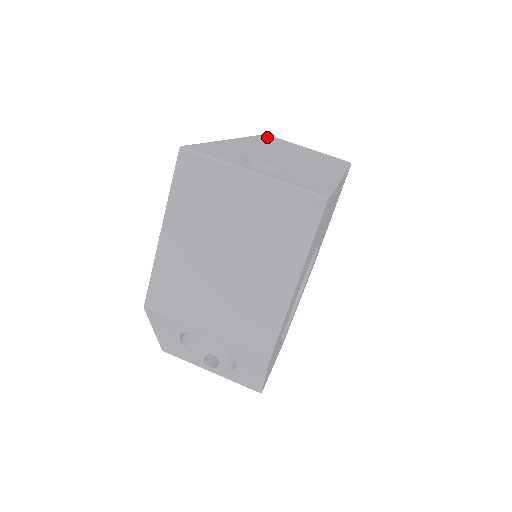
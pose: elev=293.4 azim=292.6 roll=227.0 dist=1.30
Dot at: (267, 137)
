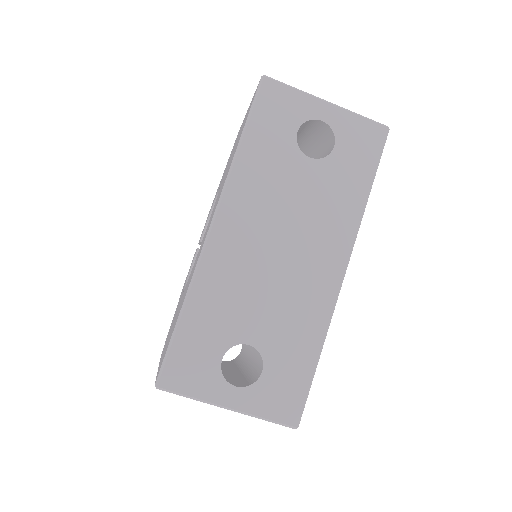
Dot at: (263, 114)
